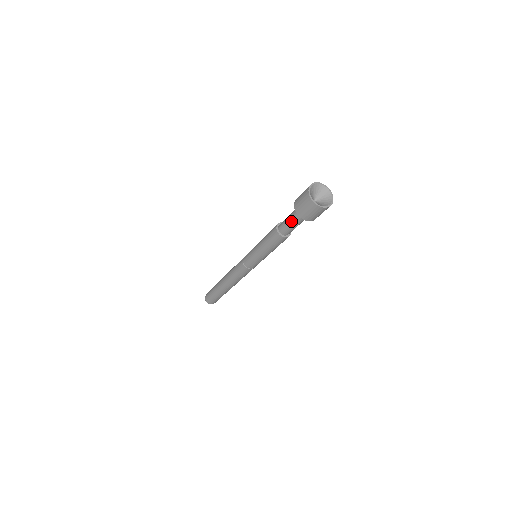
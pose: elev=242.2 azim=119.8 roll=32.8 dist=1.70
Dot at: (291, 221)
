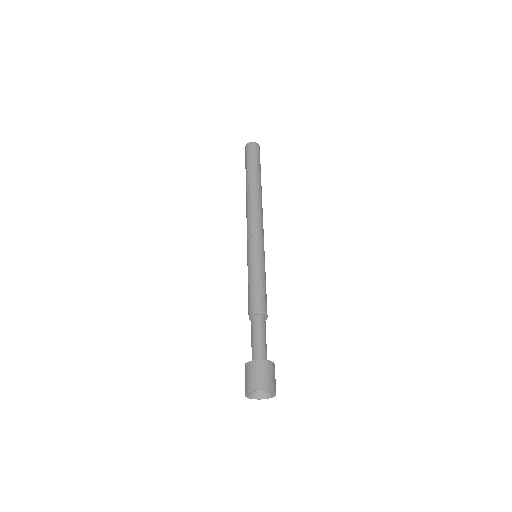
Dot at: (251, 344)
